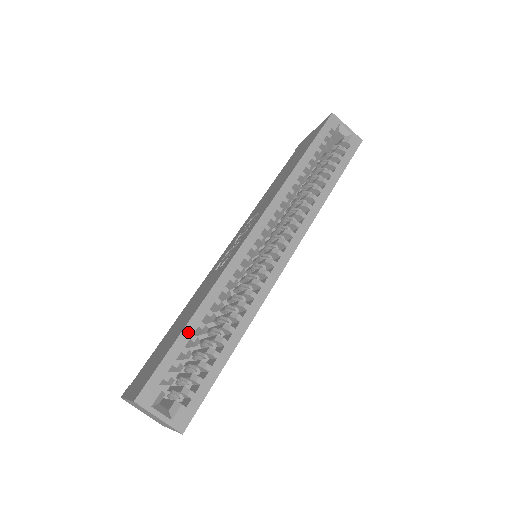
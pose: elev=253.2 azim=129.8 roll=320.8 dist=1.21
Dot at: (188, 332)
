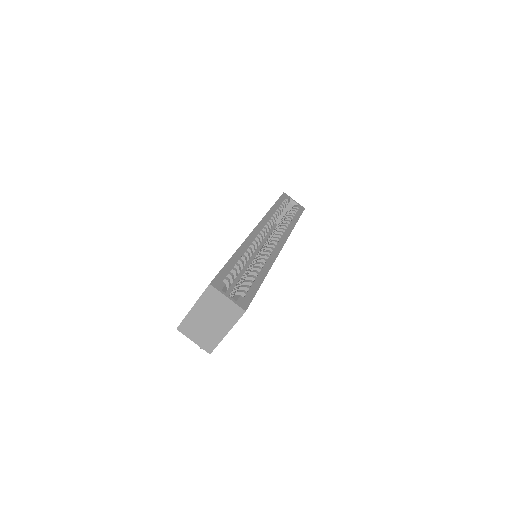
Dot at: (233, 260)
